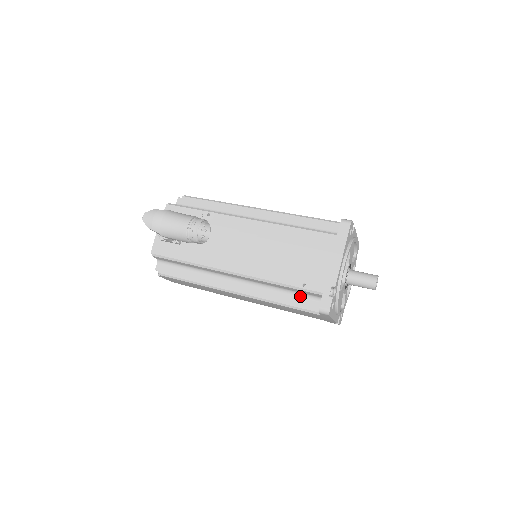
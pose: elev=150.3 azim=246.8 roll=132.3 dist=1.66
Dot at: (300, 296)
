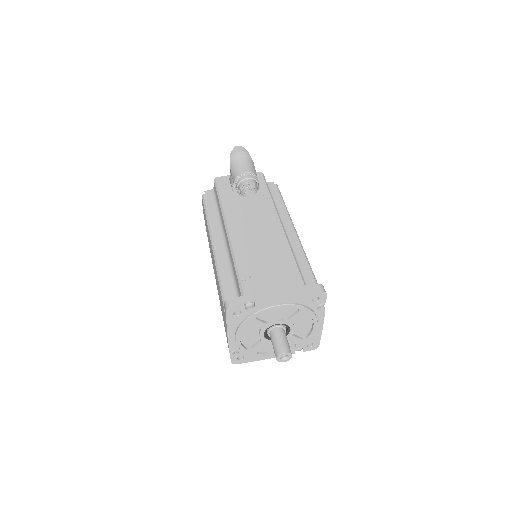
Dot at: (234, 289)
